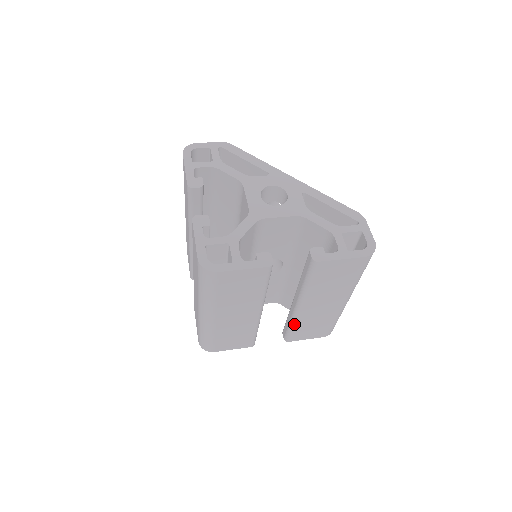
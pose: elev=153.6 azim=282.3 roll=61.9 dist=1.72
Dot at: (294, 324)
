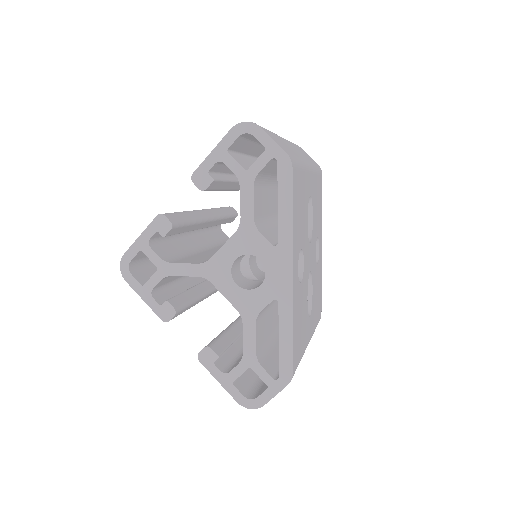
Dot at: occluded
